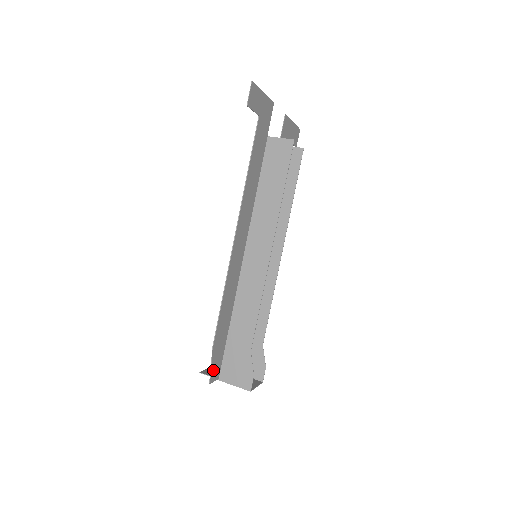
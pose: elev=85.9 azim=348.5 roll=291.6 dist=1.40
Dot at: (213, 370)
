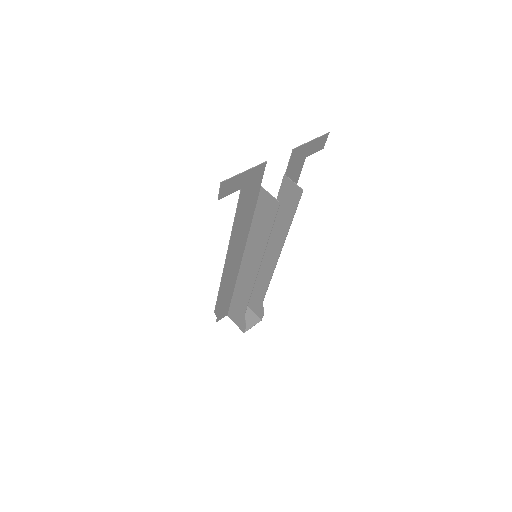
Dot at: (219, 316)
